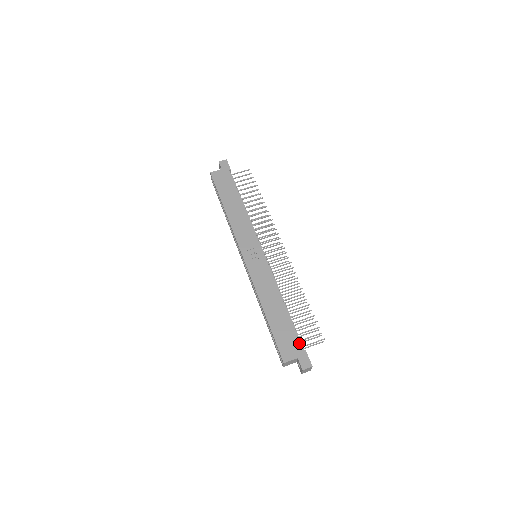
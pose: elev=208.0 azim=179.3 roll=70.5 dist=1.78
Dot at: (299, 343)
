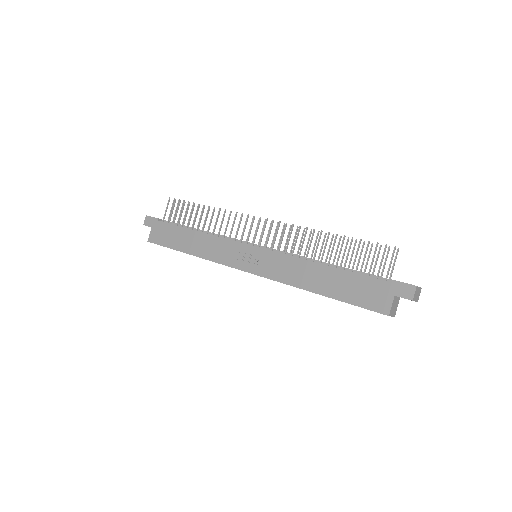
Dot at: (378, 281)
